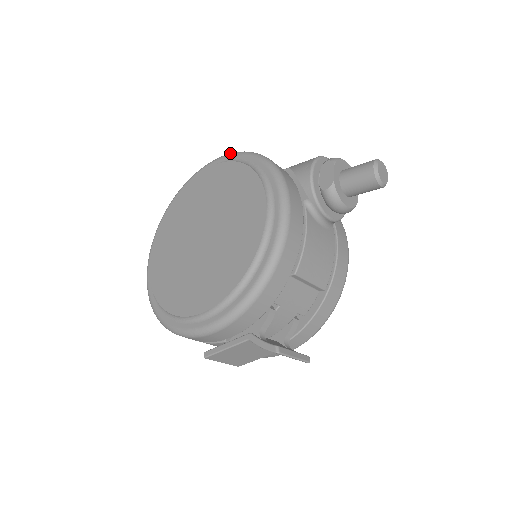
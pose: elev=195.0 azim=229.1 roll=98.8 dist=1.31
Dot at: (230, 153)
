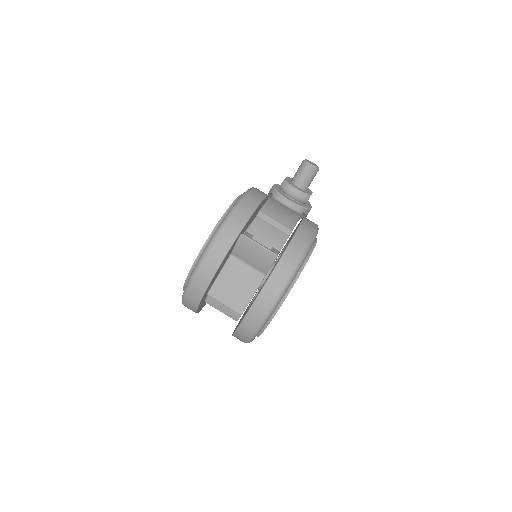
Dot at: occluded
